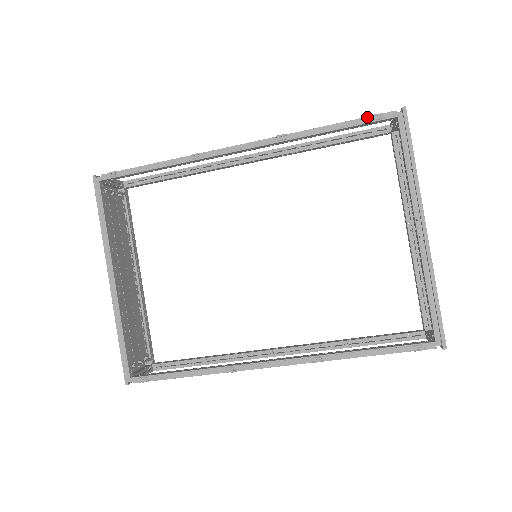
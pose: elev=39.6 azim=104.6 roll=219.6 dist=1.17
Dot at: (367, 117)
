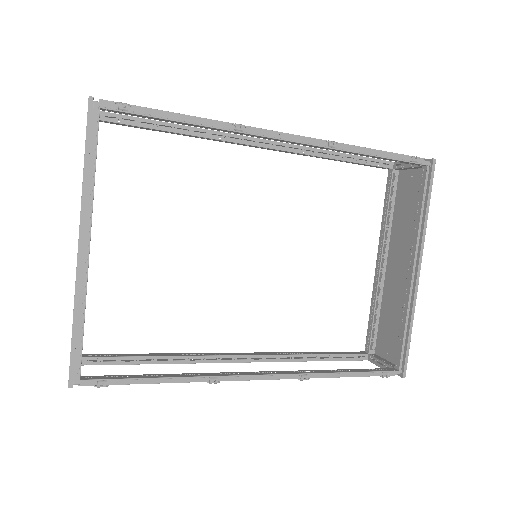
Dot at: (403, 154)
